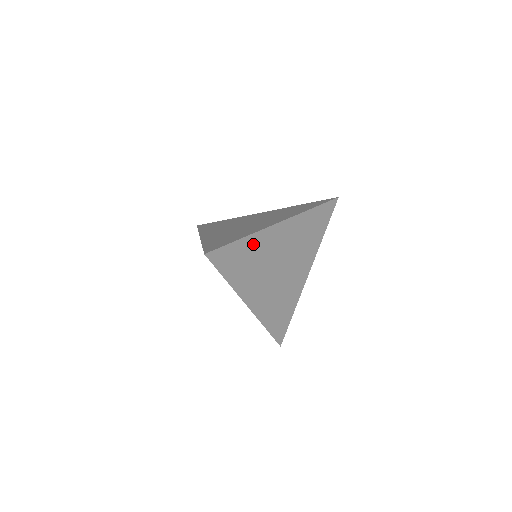
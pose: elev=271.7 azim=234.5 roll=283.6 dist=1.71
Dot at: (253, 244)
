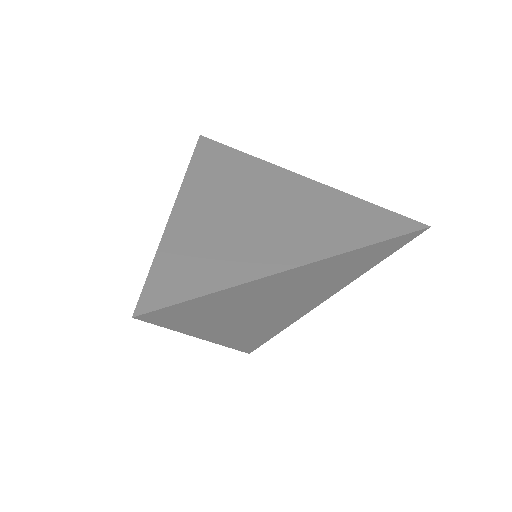
Dot at: (238, 293)
